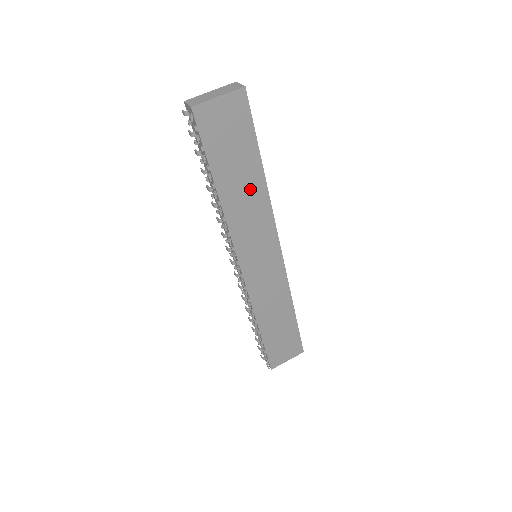
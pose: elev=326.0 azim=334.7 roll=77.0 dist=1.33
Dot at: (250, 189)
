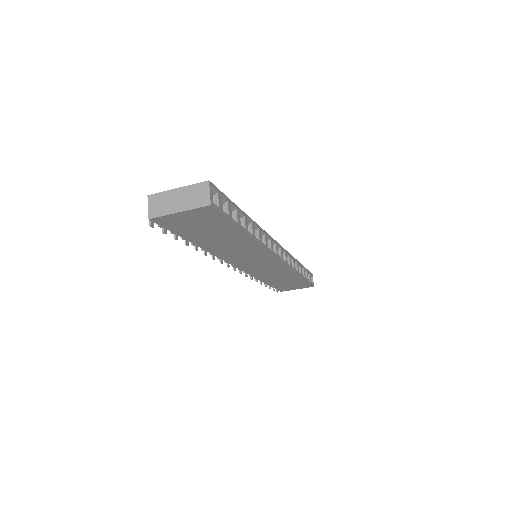
Dot at: (236, 243)
